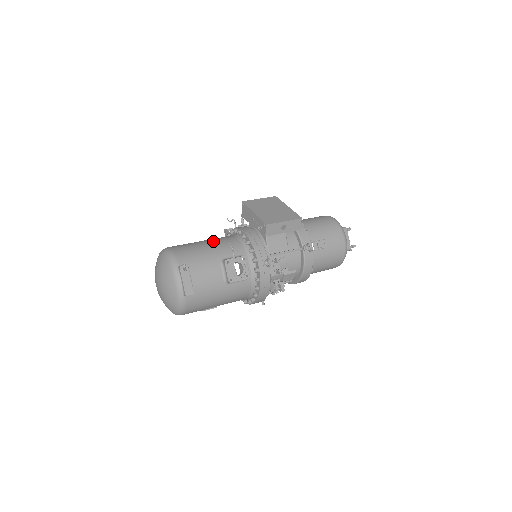
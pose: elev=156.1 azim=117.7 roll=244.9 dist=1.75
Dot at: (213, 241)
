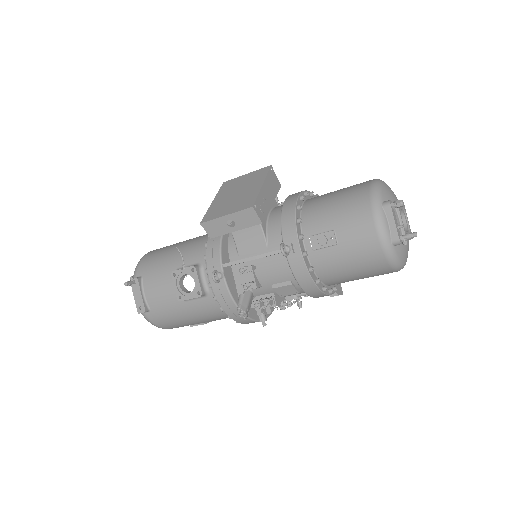
Dot at: (186, 242)
